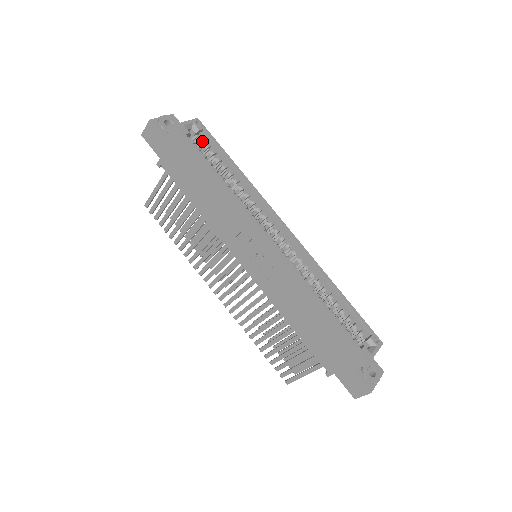
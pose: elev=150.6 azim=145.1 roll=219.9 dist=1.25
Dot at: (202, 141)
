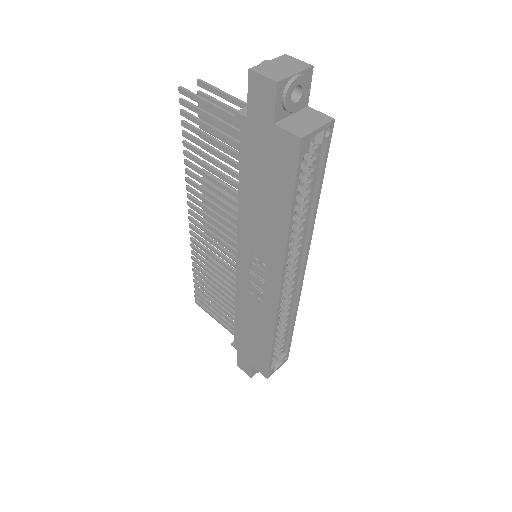
Dot at: (312, 153)
